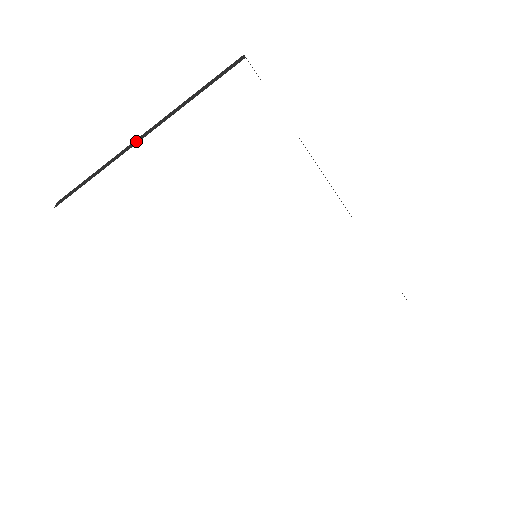
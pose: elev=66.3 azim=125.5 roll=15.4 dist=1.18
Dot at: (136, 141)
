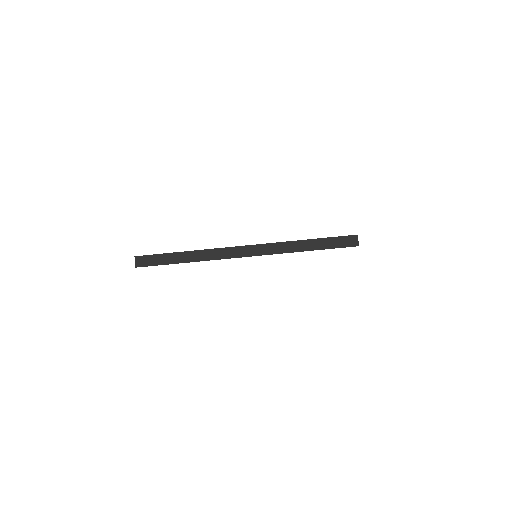
Dot at: (236, 252)
